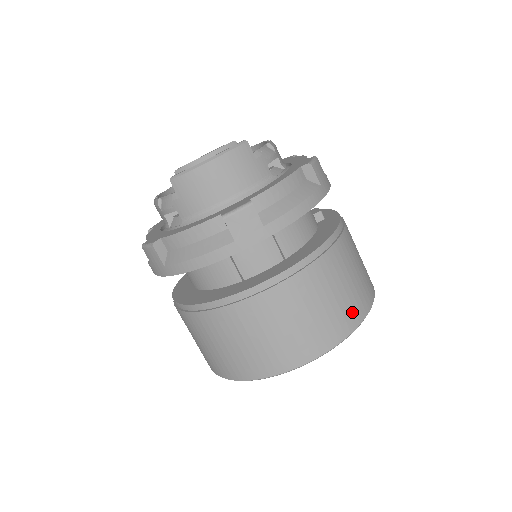
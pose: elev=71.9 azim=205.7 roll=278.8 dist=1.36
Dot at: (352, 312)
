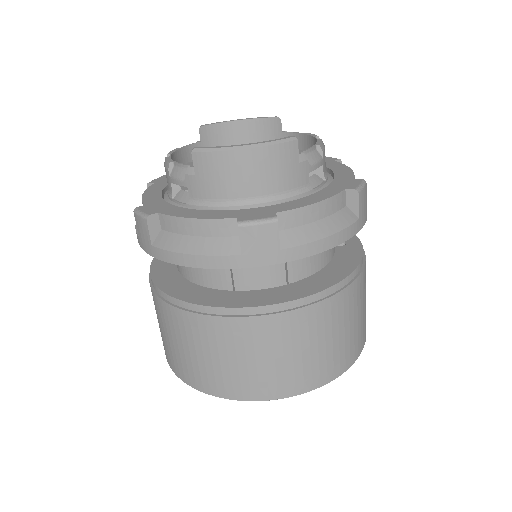
Dot at: (337, 362)
